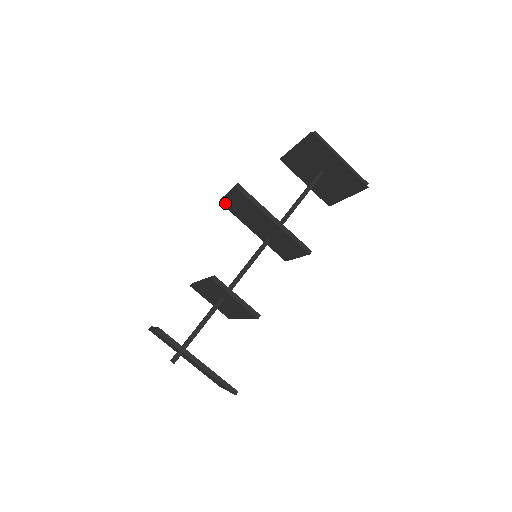
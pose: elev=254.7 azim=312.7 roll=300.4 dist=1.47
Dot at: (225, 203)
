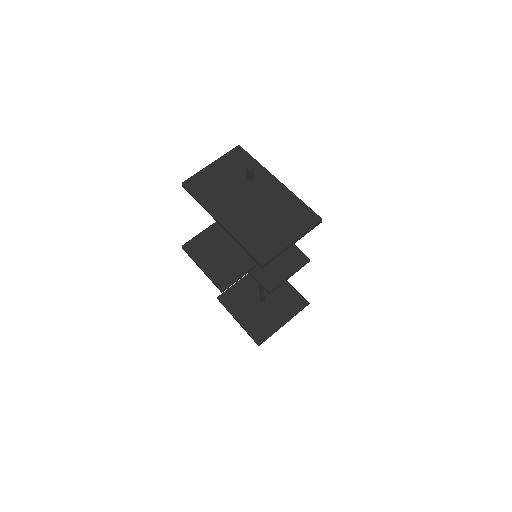
Dot at: occluded
